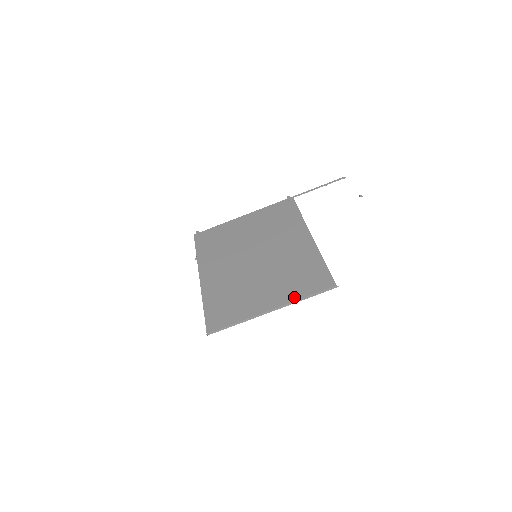
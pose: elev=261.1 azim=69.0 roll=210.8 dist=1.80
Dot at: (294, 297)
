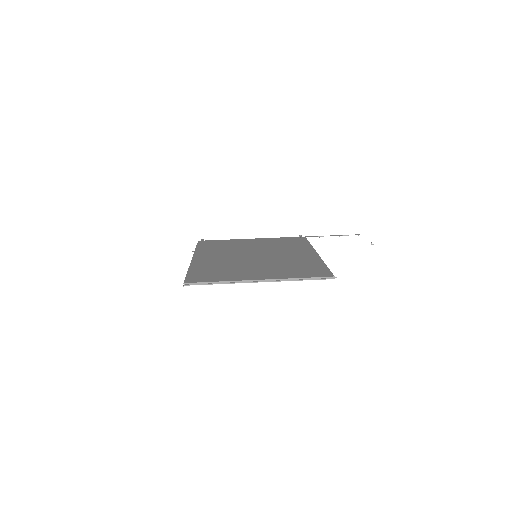
Dot at: (287, 276)
